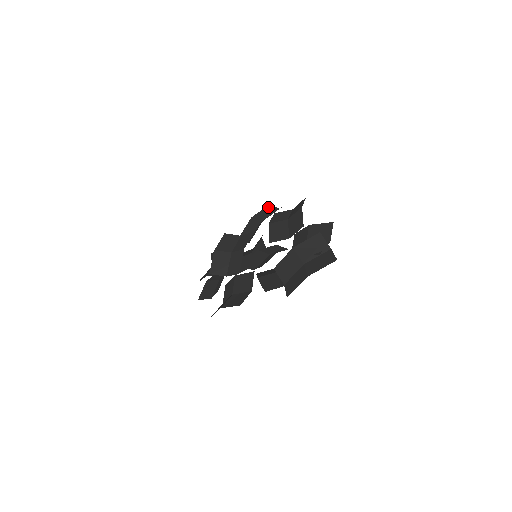
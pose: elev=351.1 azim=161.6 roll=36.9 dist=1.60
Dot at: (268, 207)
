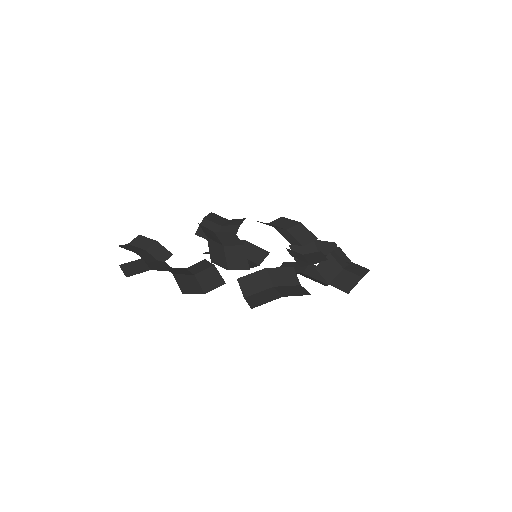
Dot at: (213, 214)
